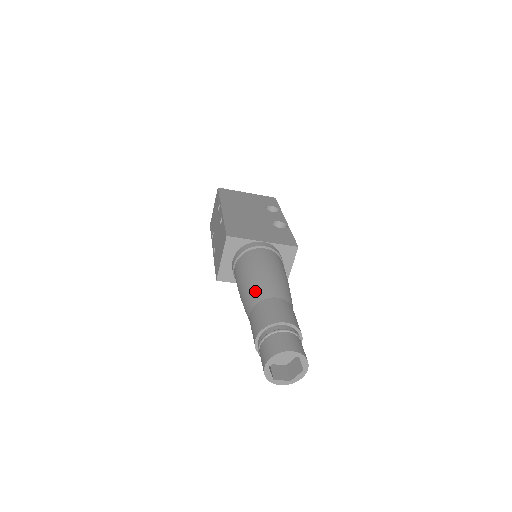
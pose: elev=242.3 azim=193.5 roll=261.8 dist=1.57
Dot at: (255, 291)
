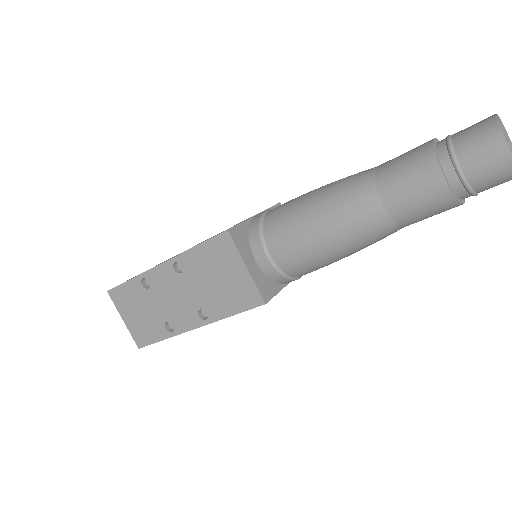
Dot at: (351, 190)
